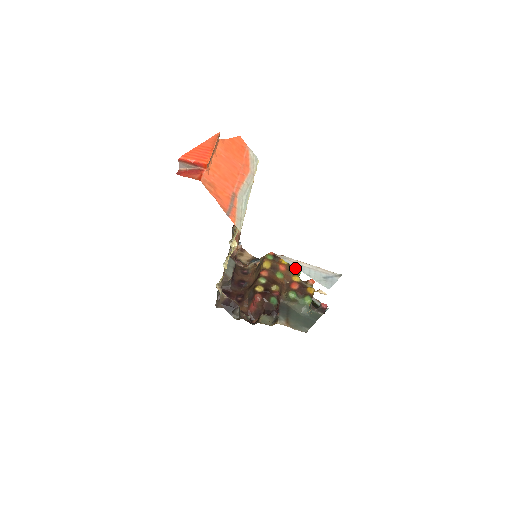
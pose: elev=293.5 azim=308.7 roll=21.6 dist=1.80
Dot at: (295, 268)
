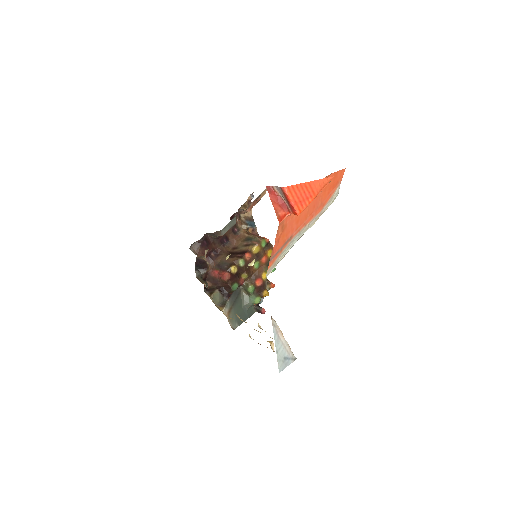
Dot at: occluded
